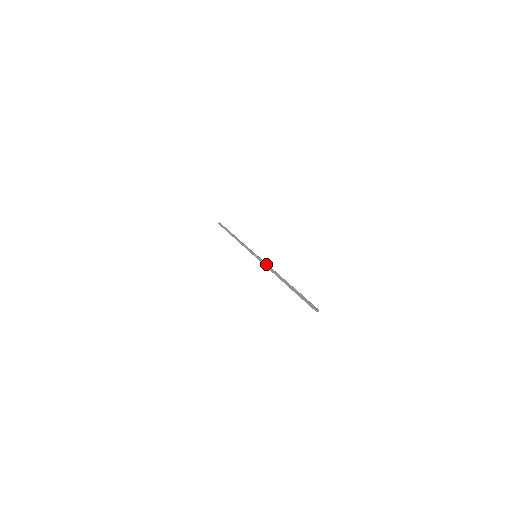
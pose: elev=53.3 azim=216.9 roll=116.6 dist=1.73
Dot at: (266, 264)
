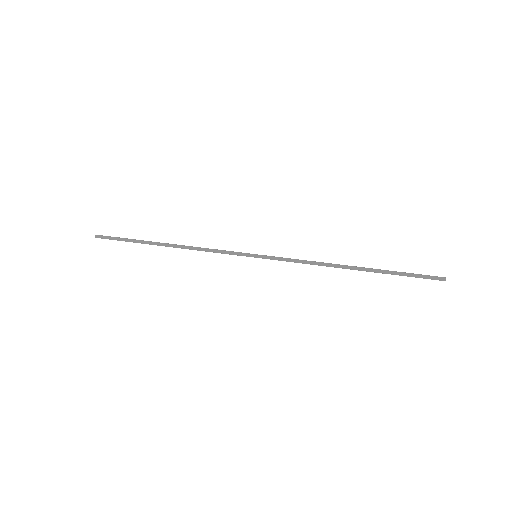
Dot at: (295, 259)
